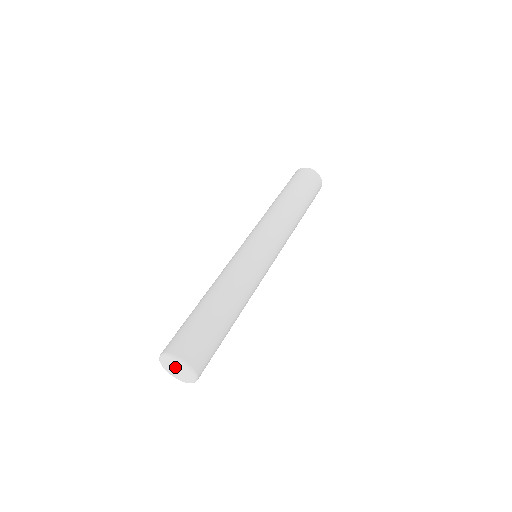
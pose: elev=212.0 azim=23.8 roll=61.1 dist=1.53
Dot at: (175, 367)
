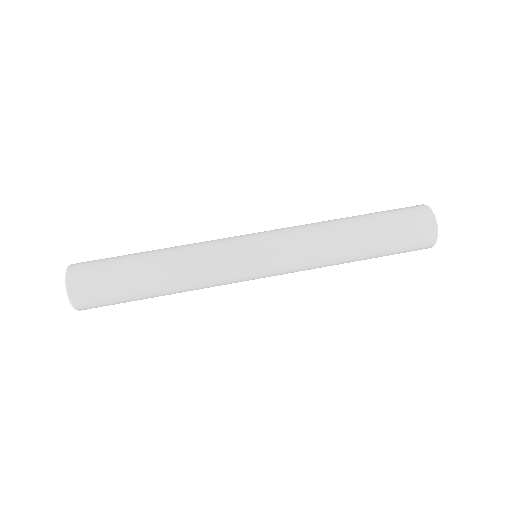
Dot at: occluded
